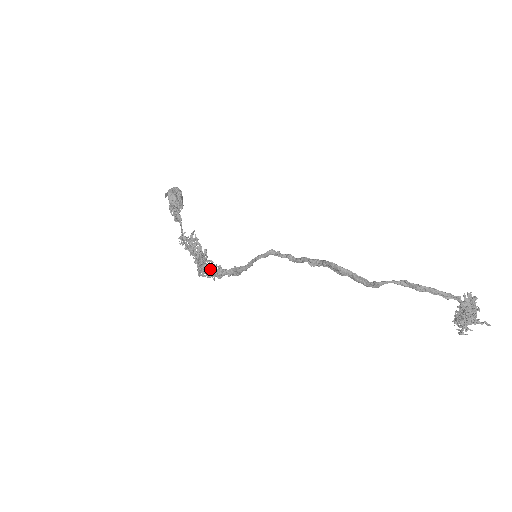
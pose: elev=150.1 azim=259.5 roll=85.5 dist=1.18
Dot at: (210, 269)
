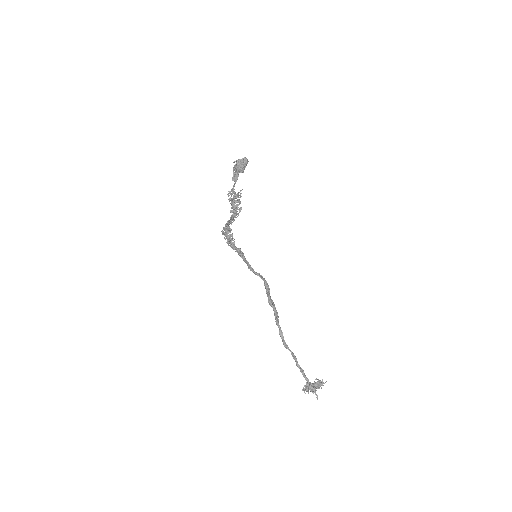
Dot at: (228, 239)
